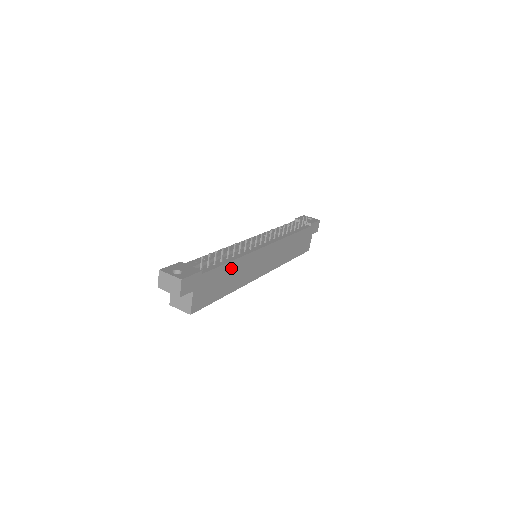
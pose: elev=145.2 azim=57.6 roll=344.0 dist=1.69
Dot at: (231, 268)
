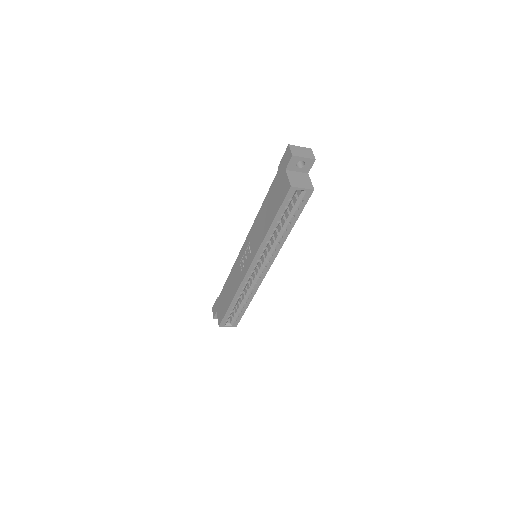
Dot at: occluded
